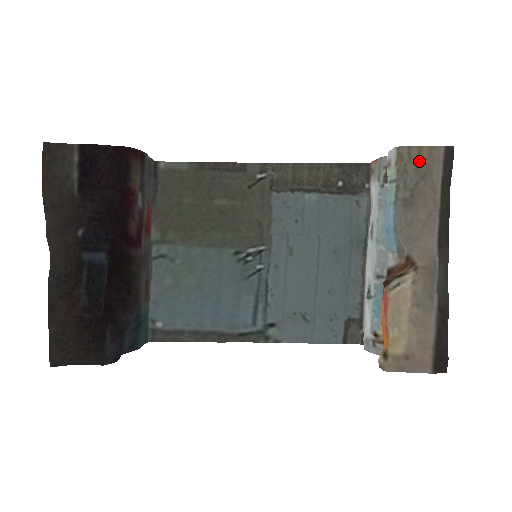
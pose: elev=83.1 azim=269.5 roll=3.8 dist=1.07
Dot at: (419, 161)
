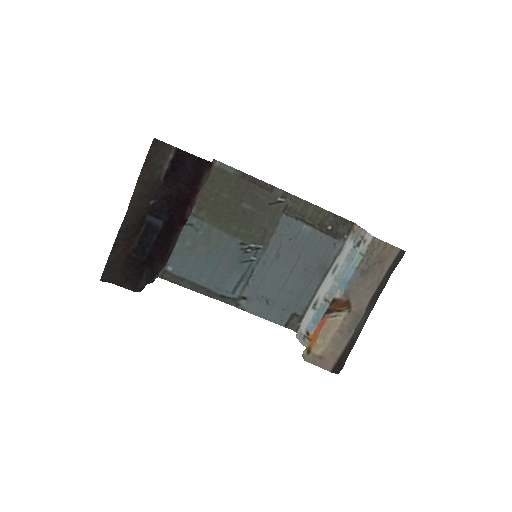
Dot at: (382, 251)
